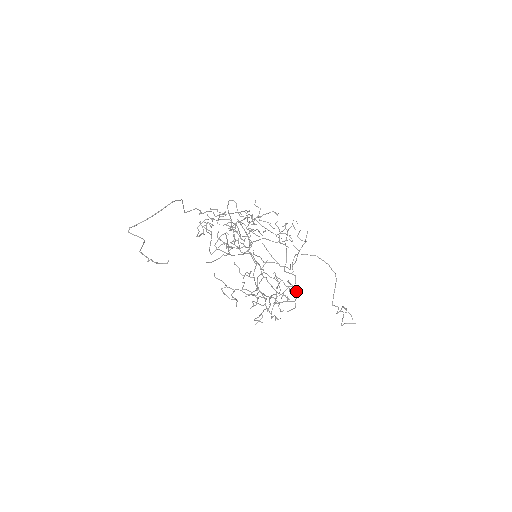
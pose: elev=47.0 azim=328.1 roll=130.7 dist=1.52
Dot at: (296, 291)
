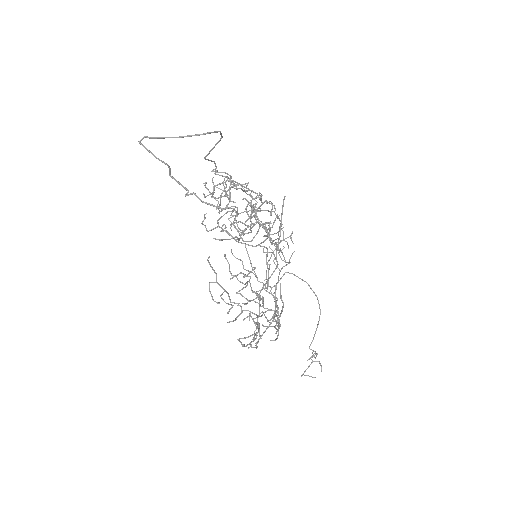
Dot at: occluded
